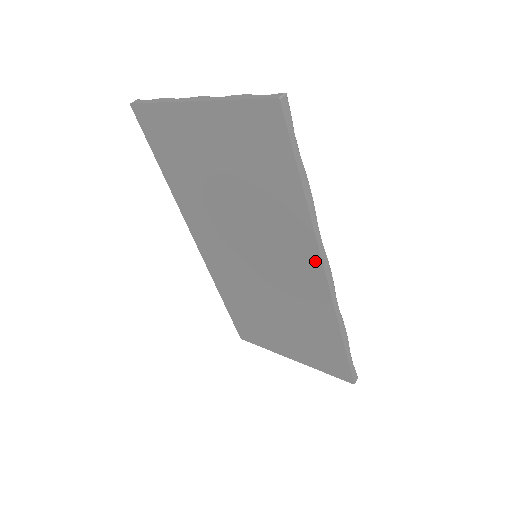
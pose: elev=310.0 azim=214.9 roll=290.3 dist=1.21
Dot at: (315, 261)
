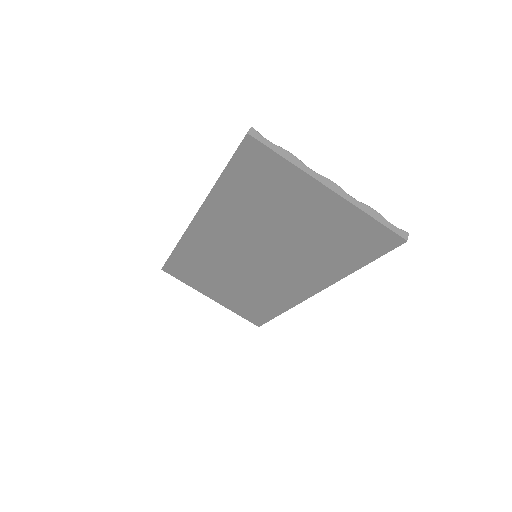
Dot at: (316, 288)
